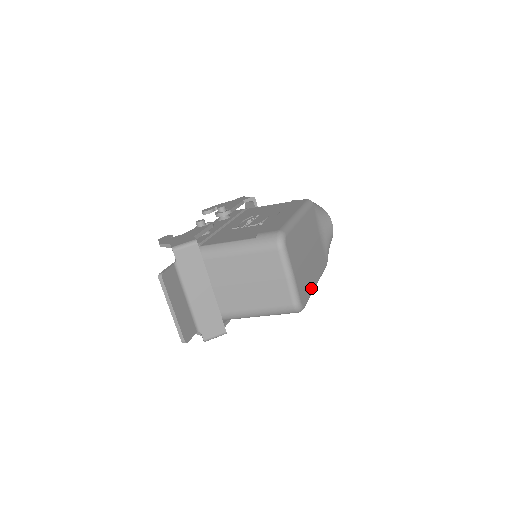
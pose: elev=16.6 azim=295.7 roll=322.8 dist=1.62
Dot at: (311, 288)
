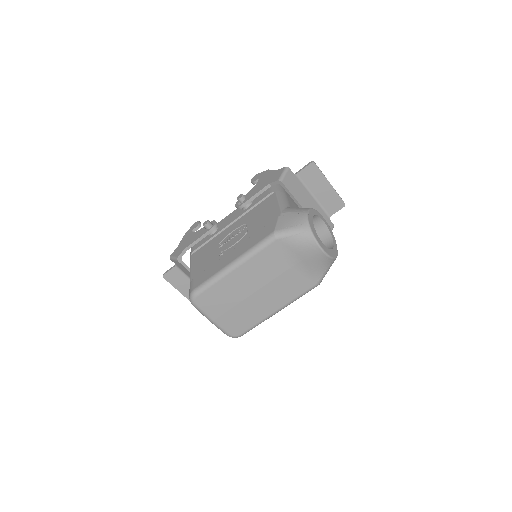
Dot at: (259, 319)
